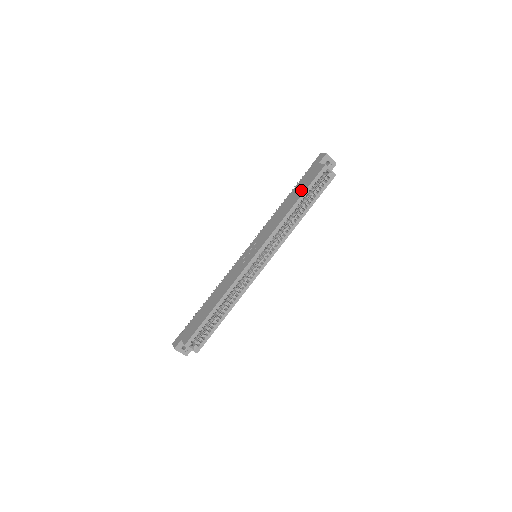
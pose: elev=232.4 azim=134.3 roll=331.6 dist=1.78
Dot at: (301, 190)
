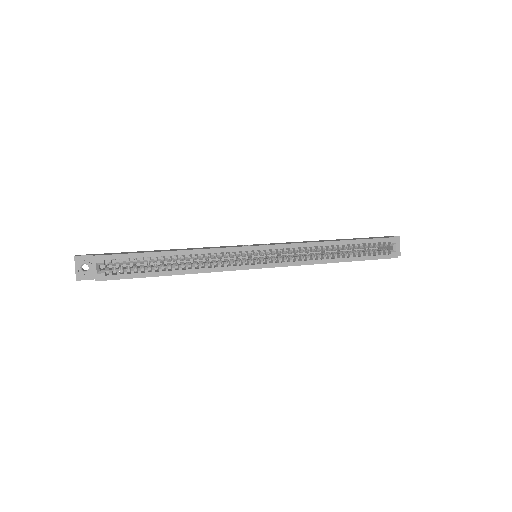
Dot at: occluded
